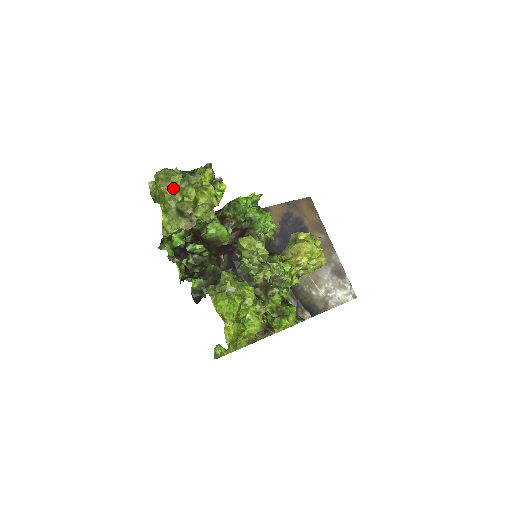
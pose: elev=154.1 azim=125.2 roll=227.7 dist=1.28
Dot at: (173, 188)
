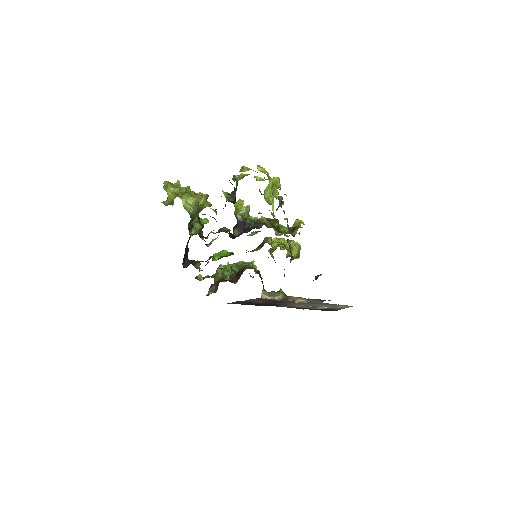
Dot at: (178, 188)
